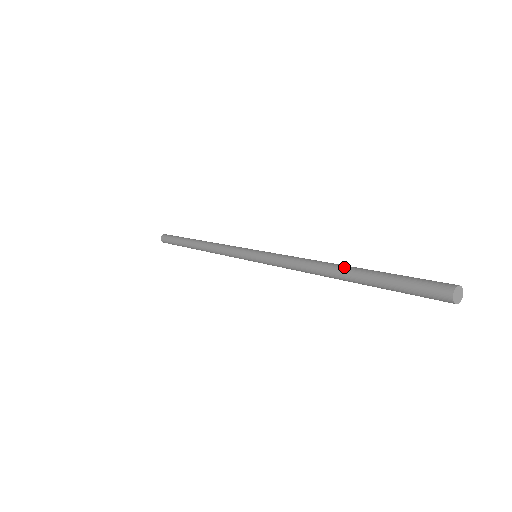
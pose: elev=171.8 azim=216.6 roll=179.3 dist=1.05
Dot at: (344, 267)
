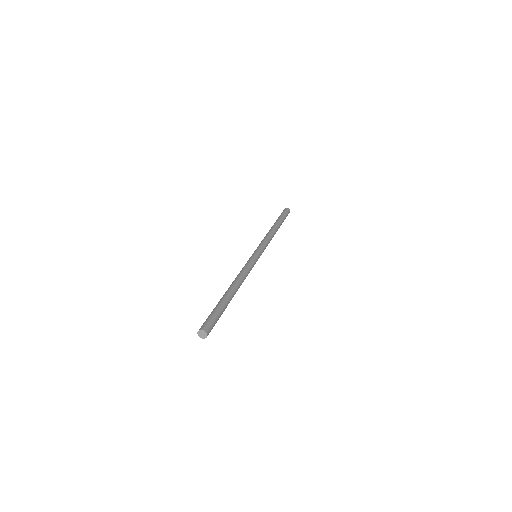
Dot at: (226, 291)
